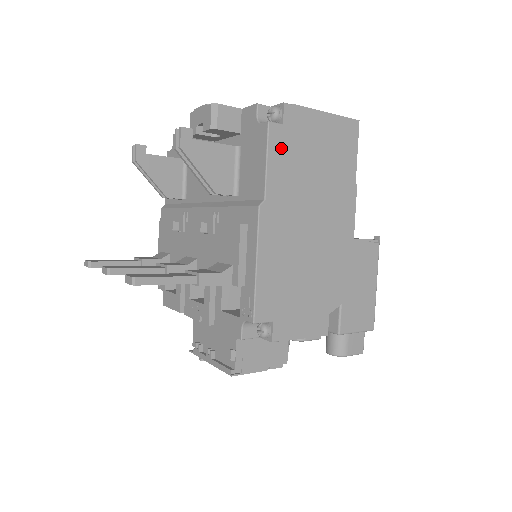
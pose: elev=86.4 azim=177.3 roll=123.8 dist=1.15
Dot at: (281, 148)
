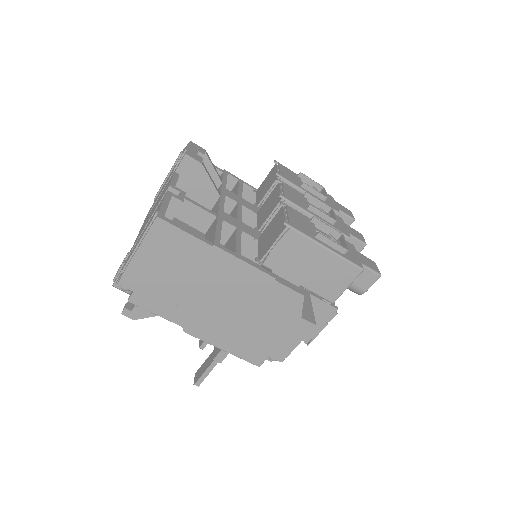
Dot at: (151, 300)
